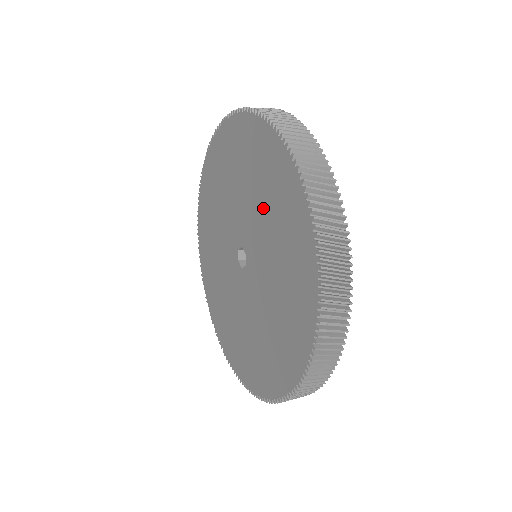
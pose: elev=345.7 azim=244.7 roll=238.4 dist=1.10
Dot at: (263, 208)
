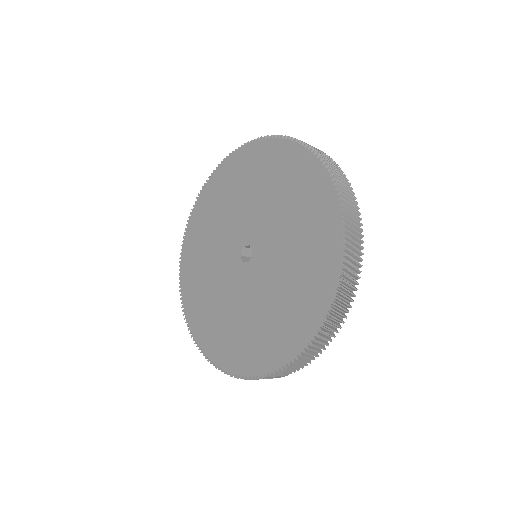
Dot at: (253, 192)
